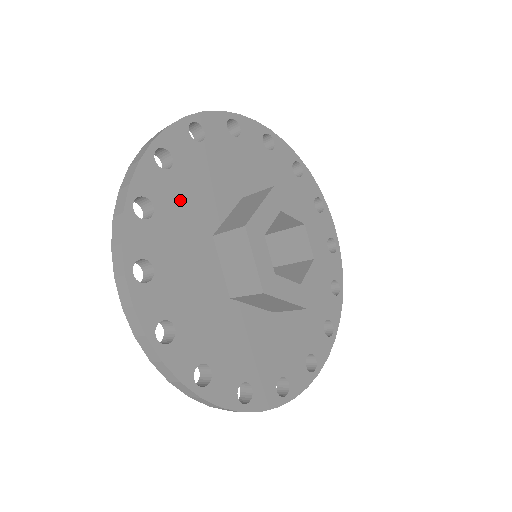
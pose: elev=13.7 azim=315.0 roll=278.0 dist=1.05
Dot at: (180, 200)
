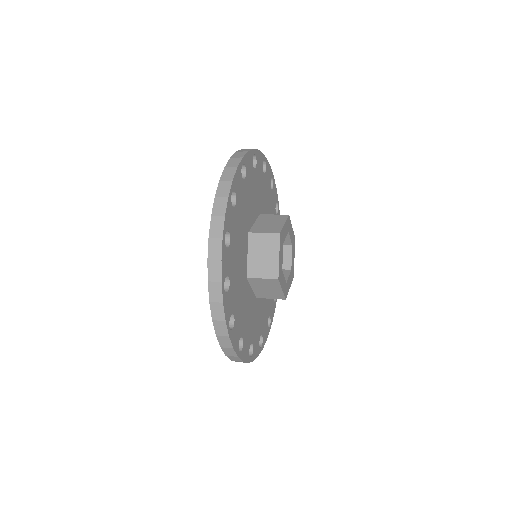
Dot at: (244, 202)
